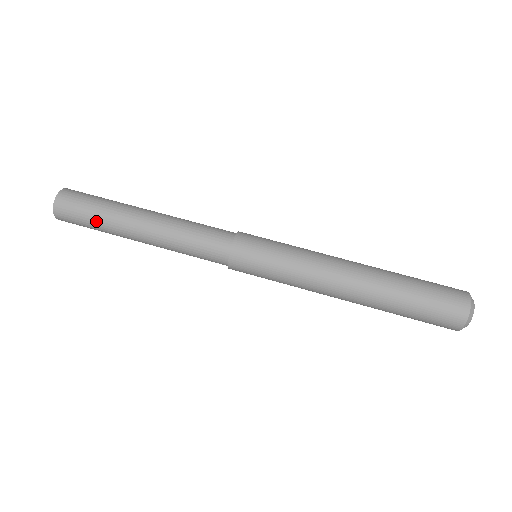
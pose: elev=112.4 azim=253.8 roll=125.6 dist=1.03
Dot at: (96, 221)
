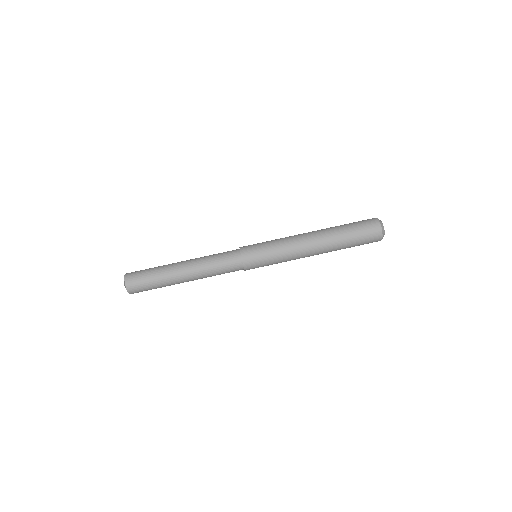
Dot at: (157, 286)
